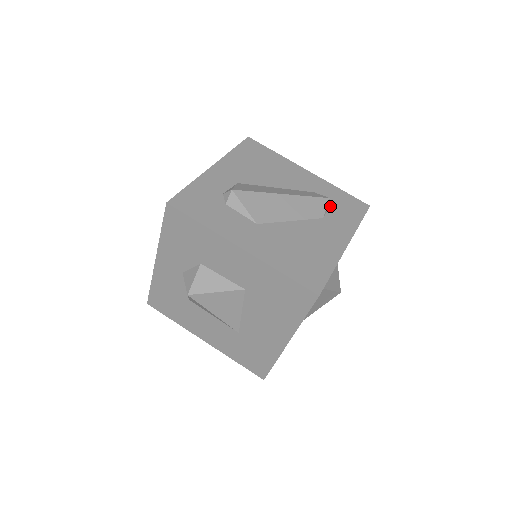
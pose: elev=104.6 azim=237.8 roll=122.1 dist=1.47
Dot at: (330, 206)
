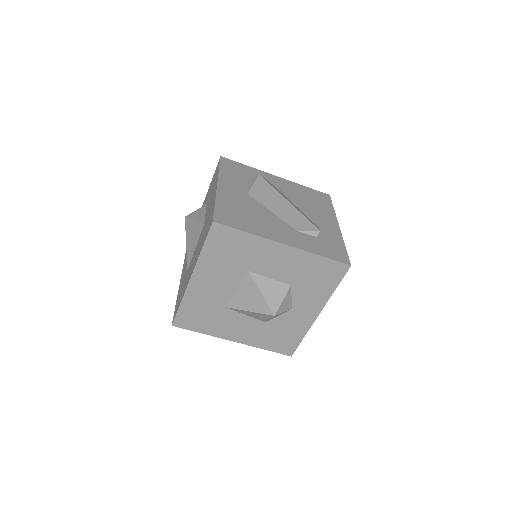
Dot at: (316, 236)
